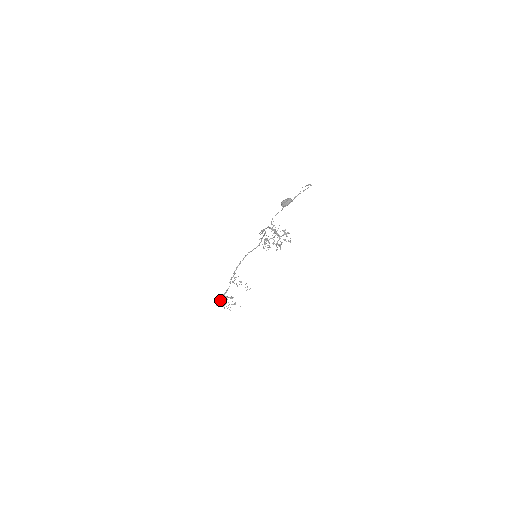
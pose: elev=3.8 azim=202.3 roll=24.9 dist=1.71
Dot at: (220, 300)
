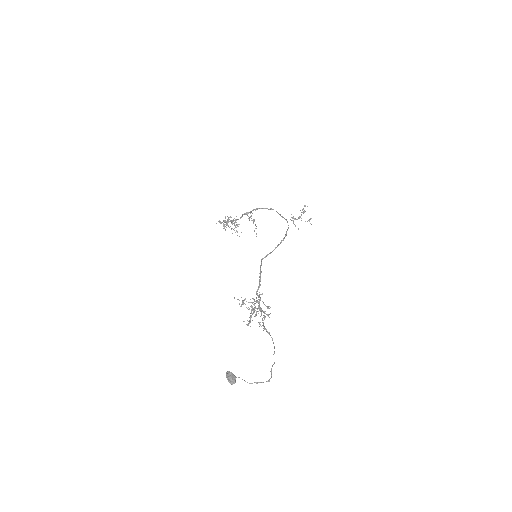
Dot at: (224, 222)
